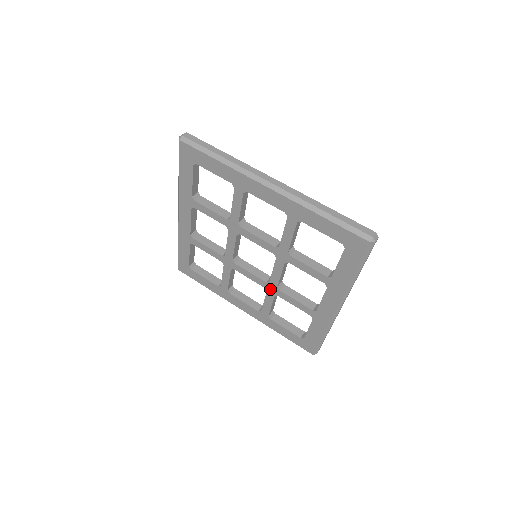
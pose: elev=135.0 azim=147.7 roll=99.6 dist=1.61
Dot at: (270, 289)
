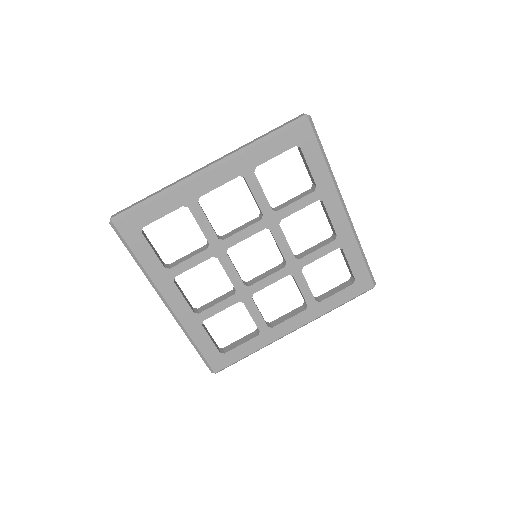
Dot at: (242, 293)
